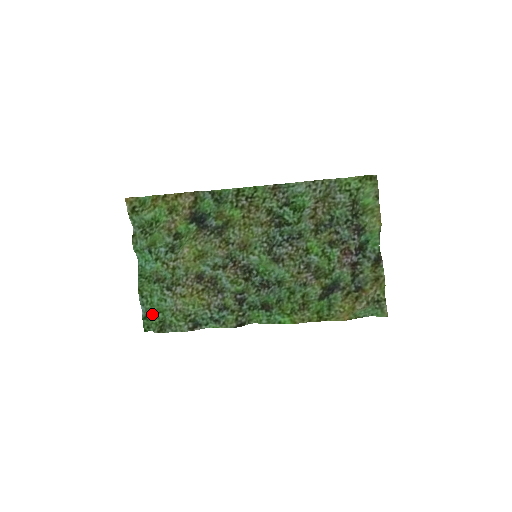
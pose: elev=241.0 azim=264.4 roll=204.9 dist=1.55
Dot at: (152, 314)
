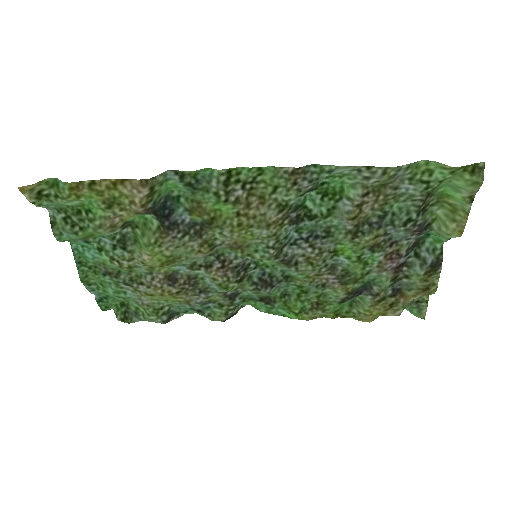
Dot at: (108, 297)
